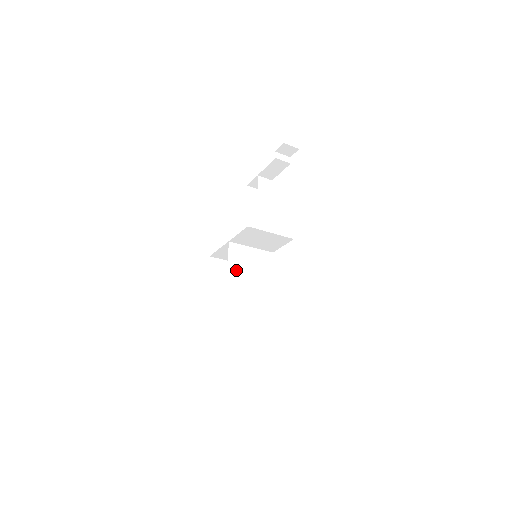
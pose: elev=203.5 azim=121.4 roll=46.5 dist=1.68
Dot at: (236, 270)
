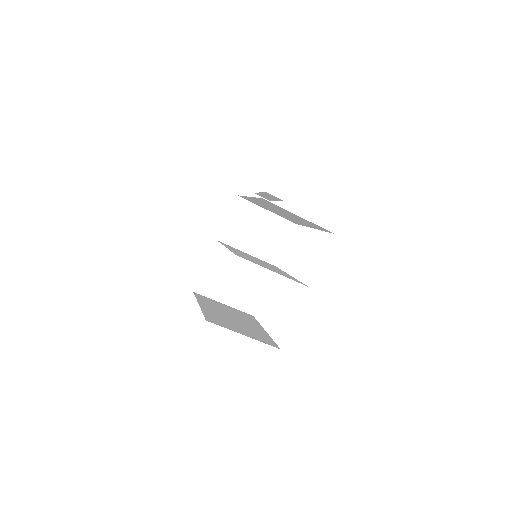
Dot at: (234, 250)
